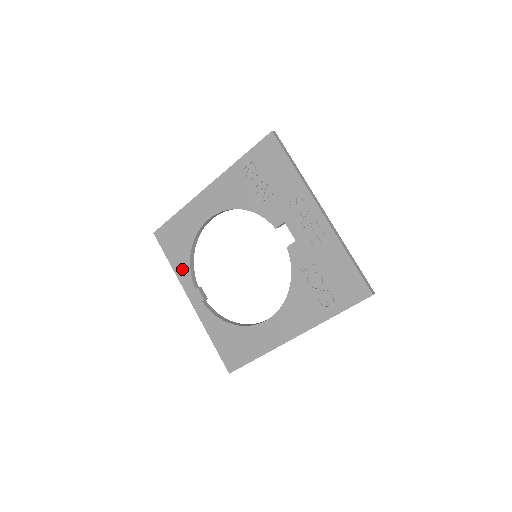
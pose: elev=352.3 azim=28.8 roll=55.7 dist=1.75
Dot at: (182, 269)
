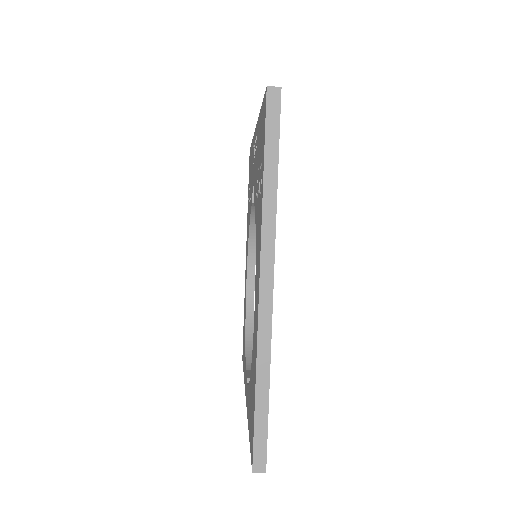
Dot at: occluded
